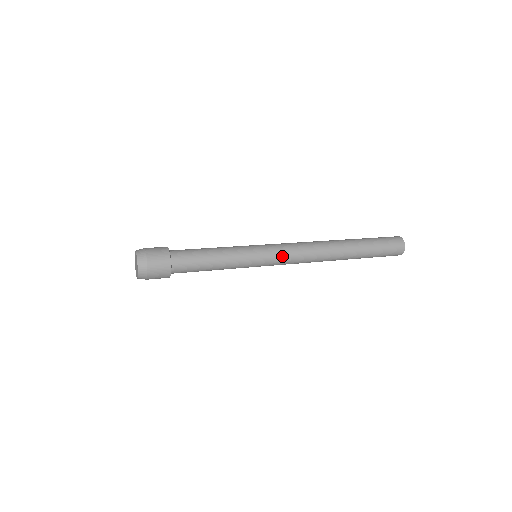
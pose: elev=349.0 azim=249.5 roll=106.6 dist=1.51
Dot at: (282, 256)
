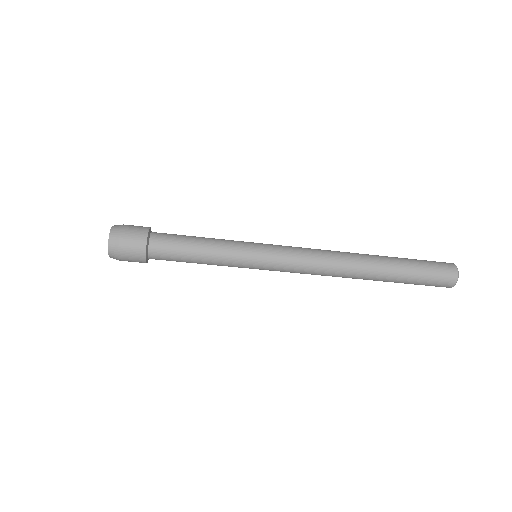
Dot at: (286, 249)
